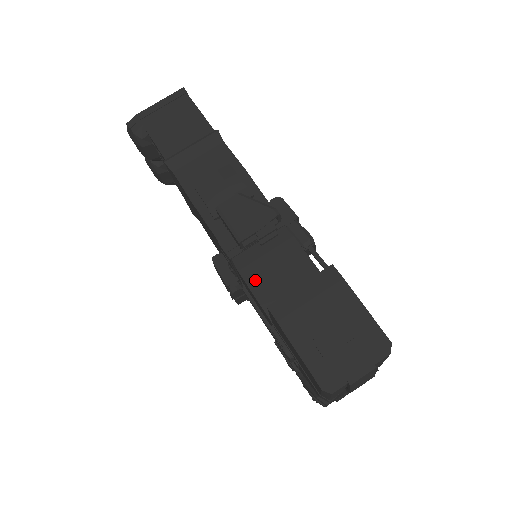
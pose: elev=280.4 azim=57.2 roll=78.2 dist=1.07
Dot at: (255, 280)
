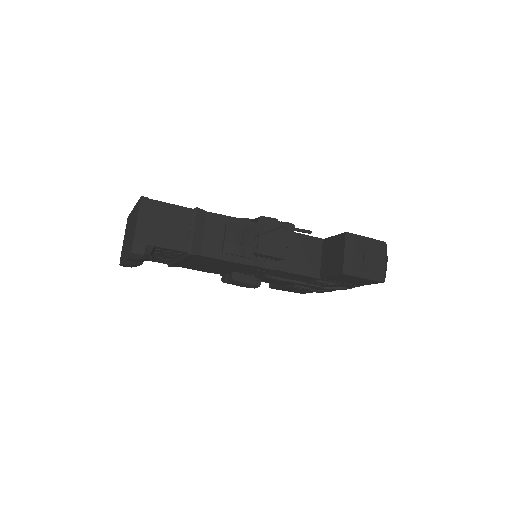
Dot at: (296, 268)
